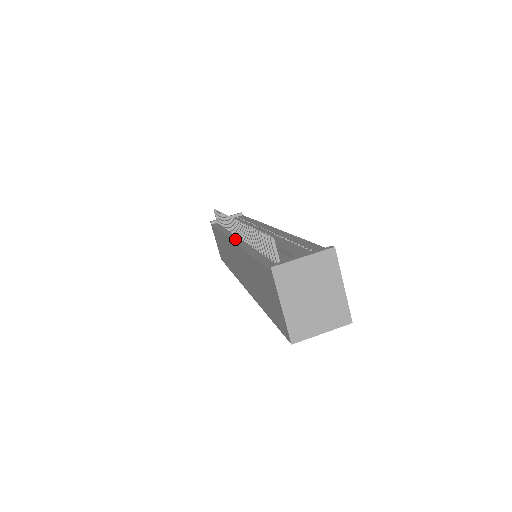
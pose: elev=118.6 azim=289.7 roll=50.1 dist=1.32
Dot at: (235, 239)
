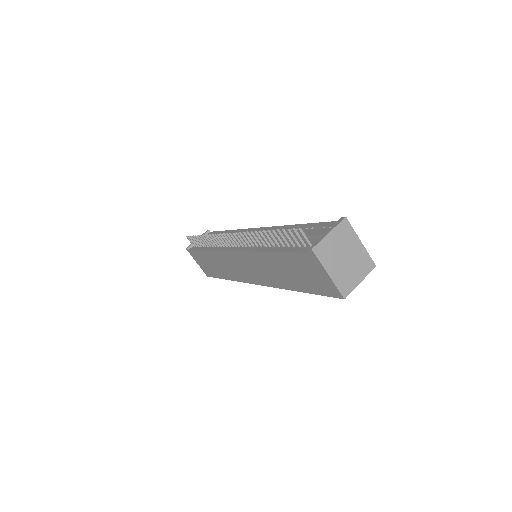
Dot at: (237, 249)
